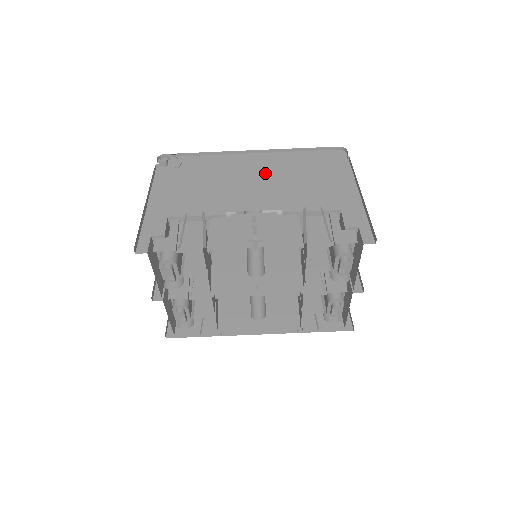
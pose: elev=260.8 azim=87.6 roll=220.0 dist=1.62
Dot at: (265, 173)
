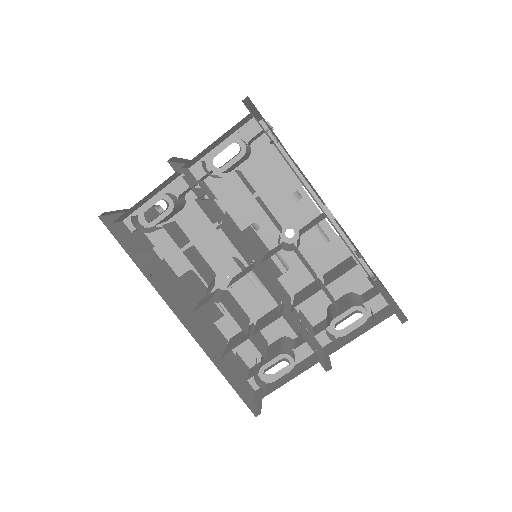
Dot at: occluded
